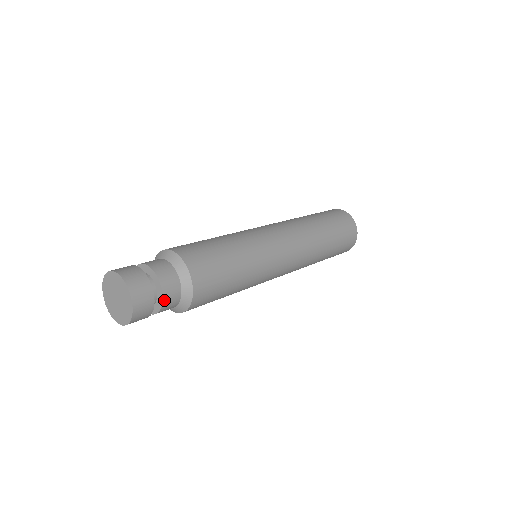
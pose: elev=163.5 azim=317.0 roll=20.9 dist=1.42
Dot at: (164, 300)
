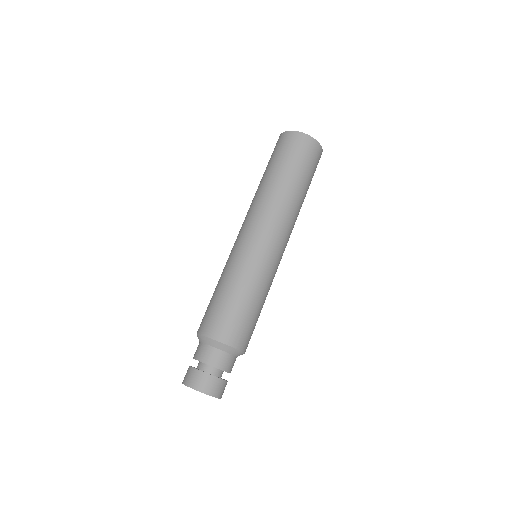
Dot at: (229, 371)
